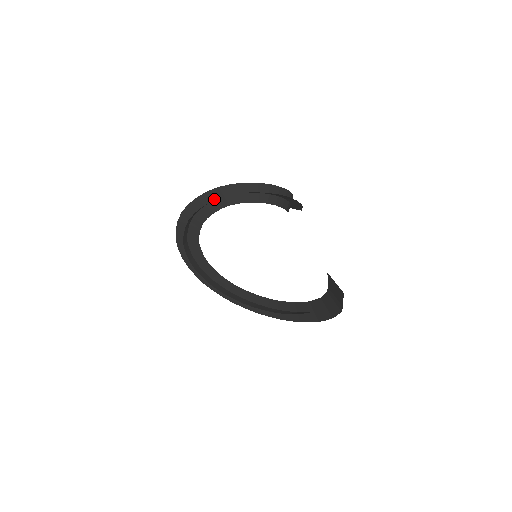
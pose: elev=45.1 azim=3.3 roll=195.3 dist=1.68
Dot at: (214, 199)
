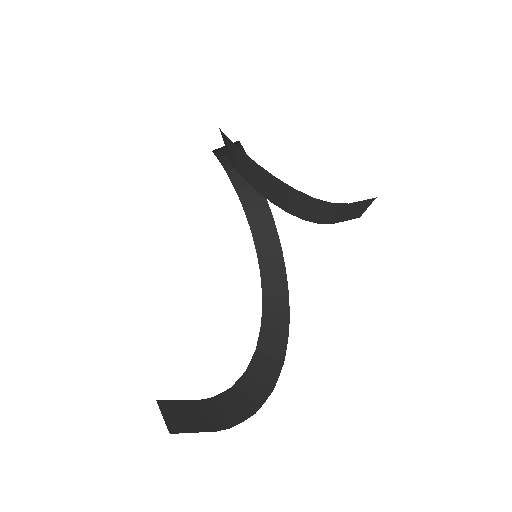
Dot at: (227, 146)
